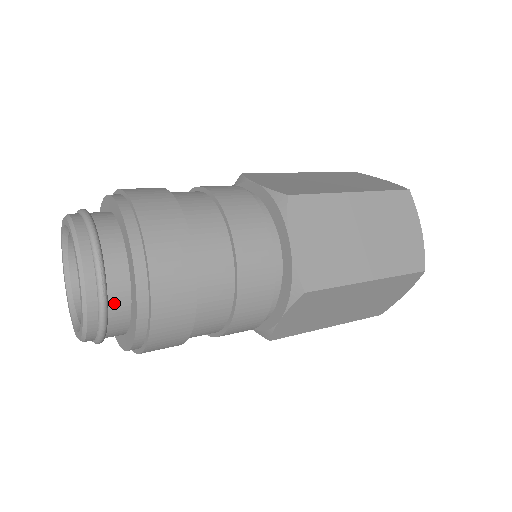
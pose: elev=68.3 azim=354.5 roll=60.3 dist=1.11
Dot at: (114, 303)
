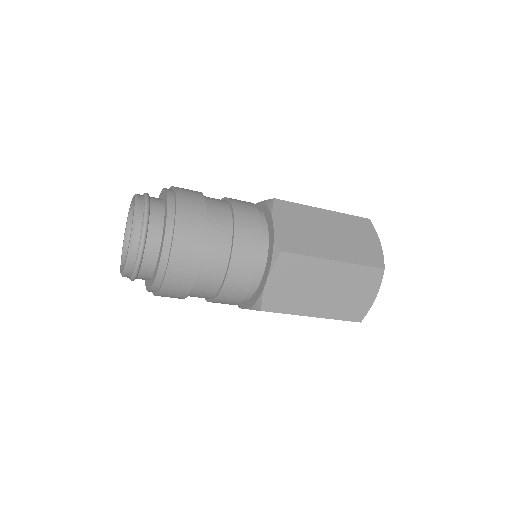
Dot at: (151, 233)
